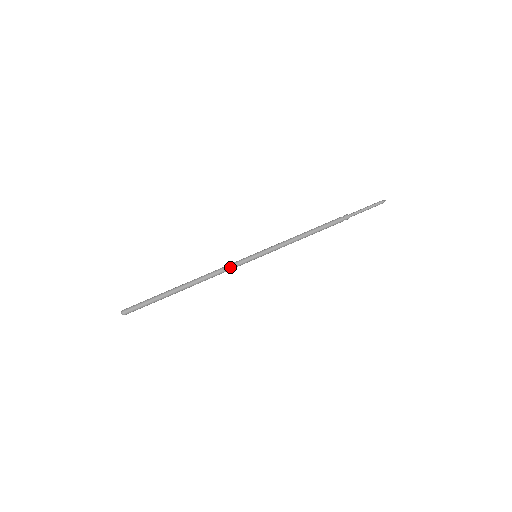
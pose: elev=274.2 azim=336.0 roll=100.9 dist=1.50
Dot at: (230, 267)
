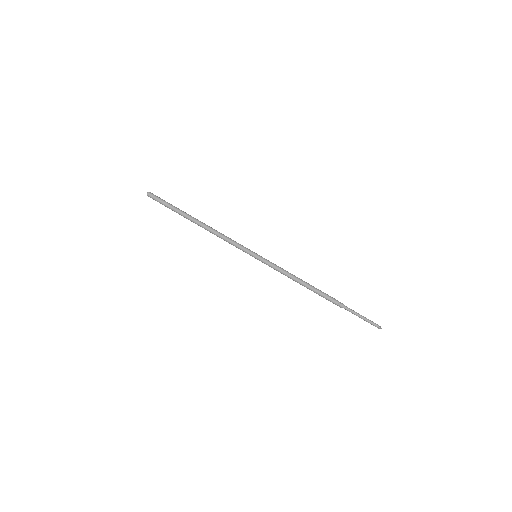
Dot at: (233, 242)
